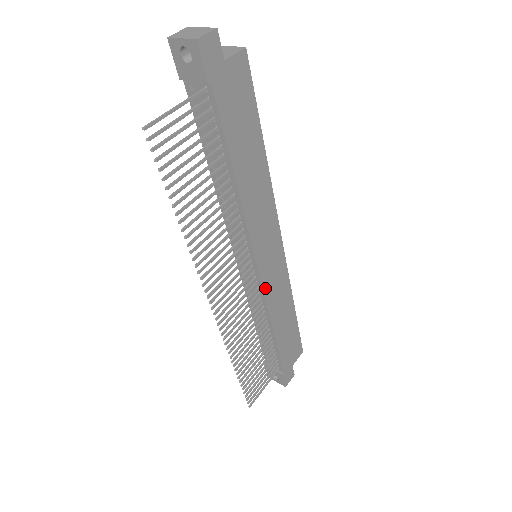
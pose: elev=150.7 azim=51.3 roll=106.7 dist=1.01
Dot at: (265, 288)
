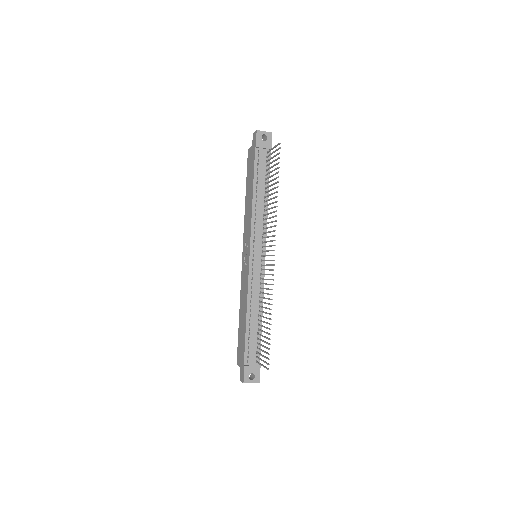
Dot at: (264, 275)
